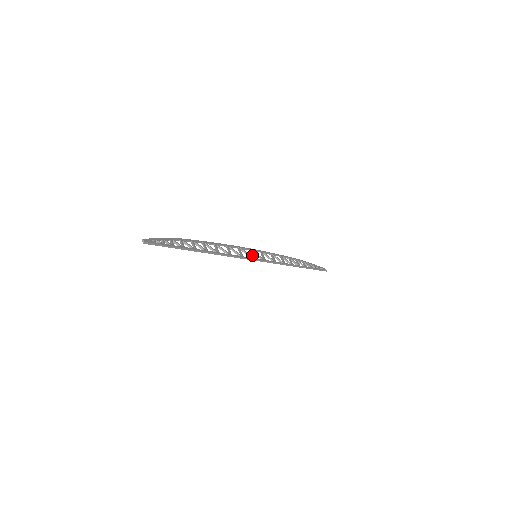
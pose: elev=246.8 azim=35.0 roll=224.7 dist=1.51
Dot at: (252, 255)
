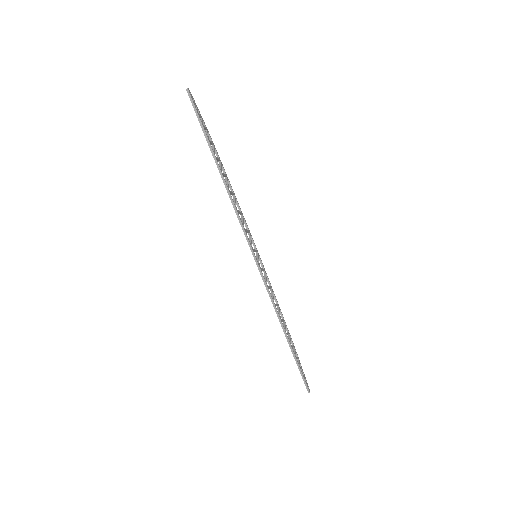
Dot at: (254, 249)
